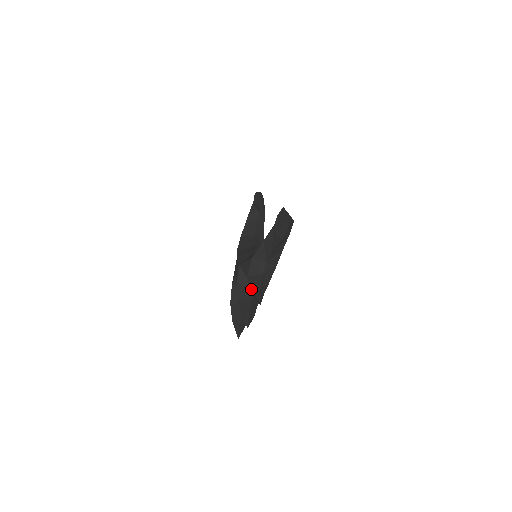
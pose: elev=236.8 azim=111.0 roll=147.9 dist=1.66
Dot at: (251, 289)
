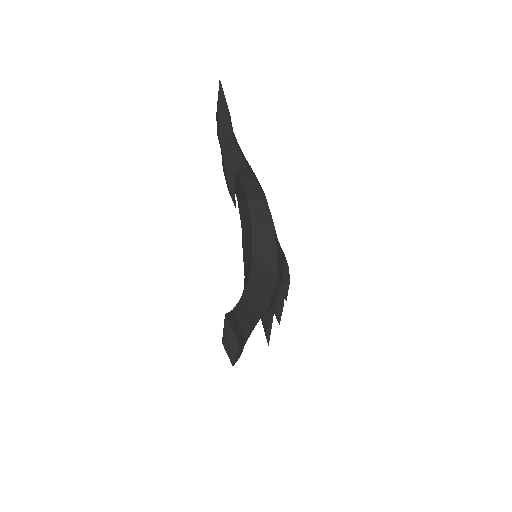
Dot at: occluded
